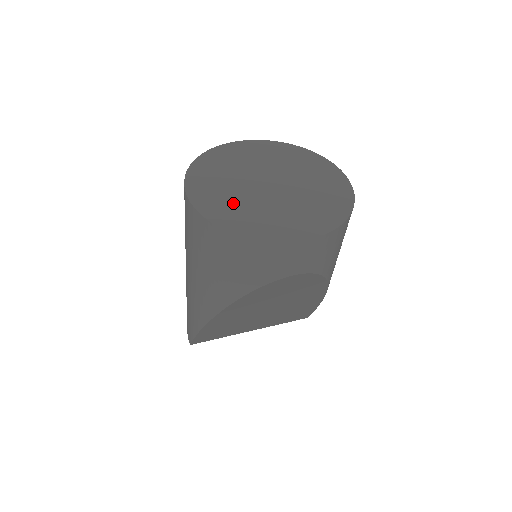
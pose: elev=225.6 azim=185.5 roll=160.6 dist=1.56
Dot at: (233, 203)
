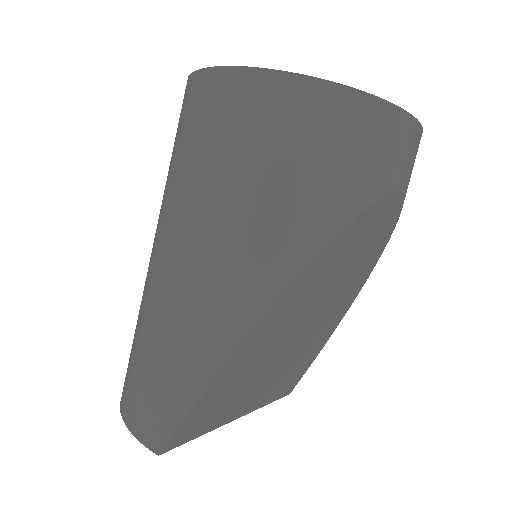
Dot at: occluded
